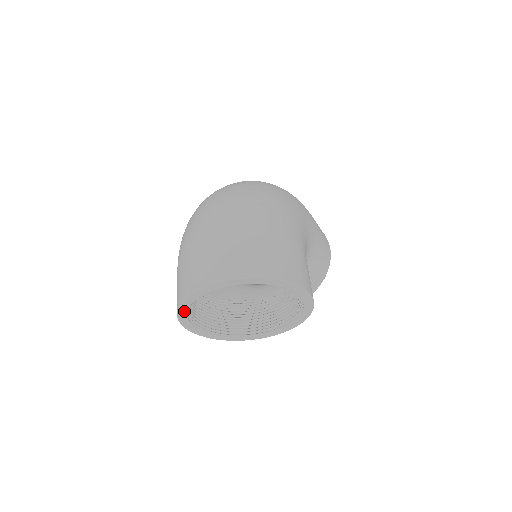
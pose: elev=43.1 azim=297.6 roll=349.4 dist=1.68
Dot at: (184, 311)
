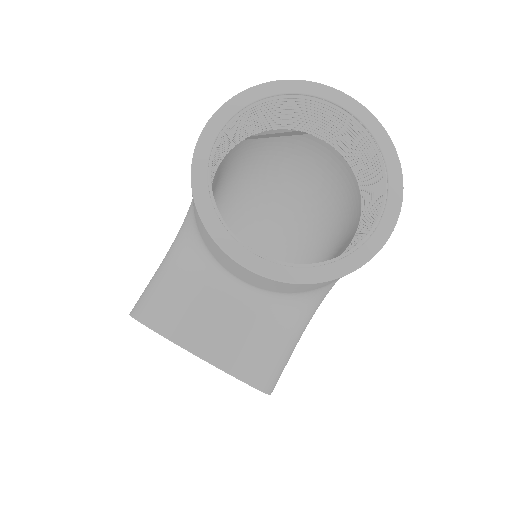
Dot at: (266, 92)
